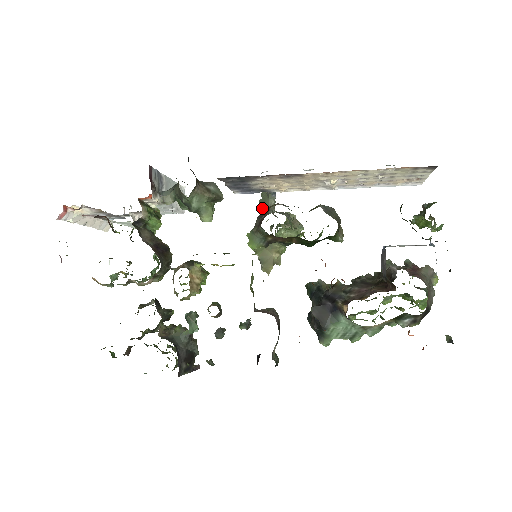
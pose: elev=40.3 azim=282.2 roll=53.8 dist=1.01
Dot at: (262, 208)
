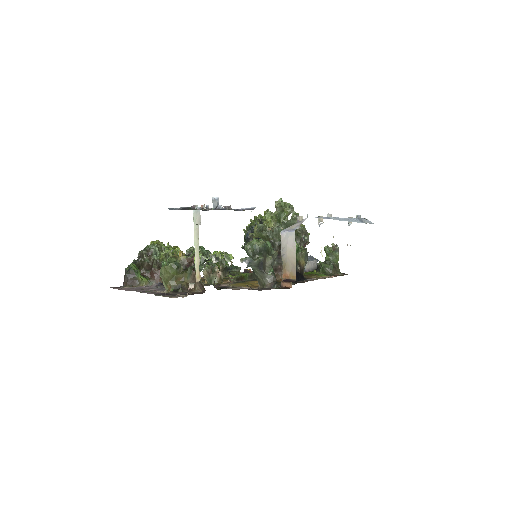
Dot at: (284, 228)
